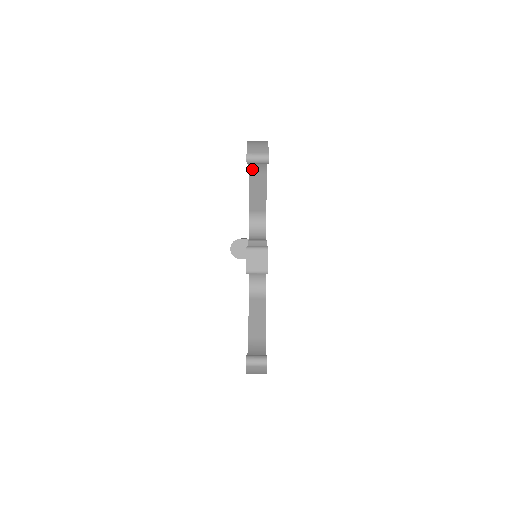
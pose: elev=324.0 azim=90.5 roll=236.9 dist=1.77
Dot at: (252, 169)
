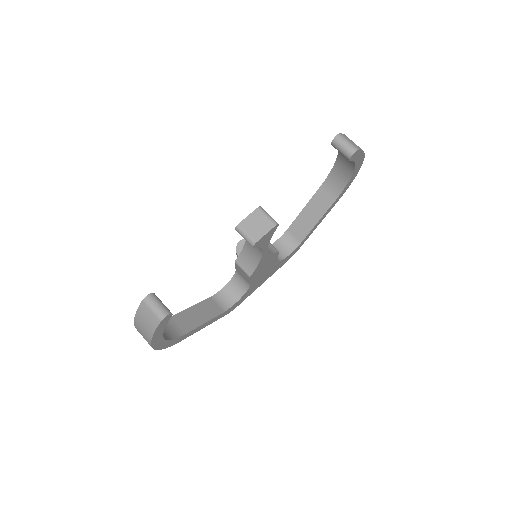
Dot at: (326, 185)
